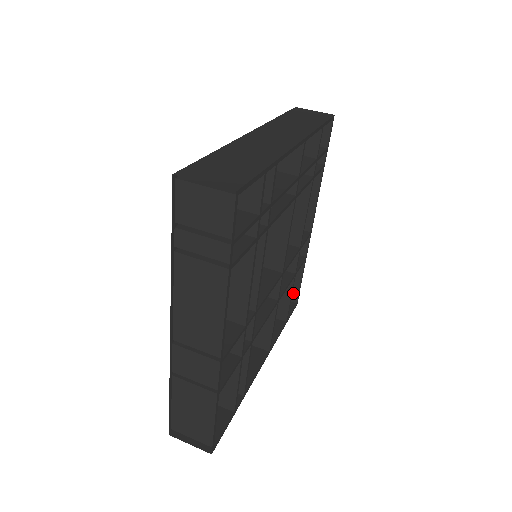
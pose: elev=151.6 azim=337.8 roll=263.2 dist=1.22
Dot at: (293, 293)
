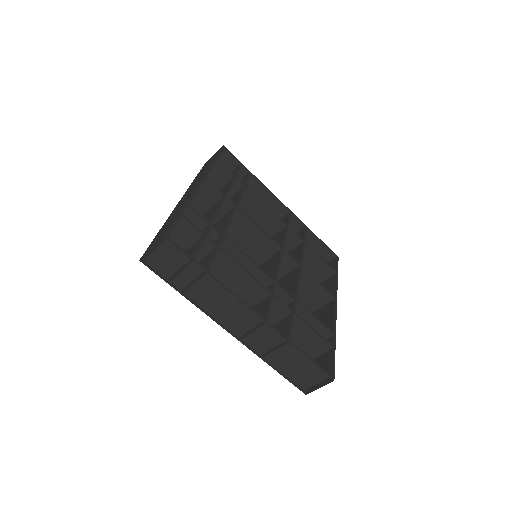
Dot at: (327, 254)
